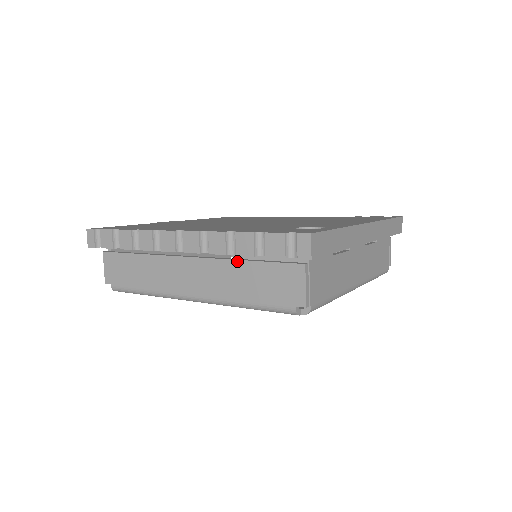
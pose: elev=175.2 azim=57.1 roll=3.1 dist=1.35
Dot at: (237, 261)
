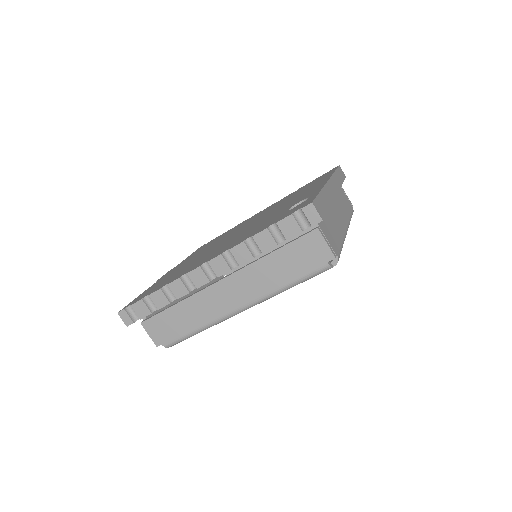
Dot at: (263, 258)
